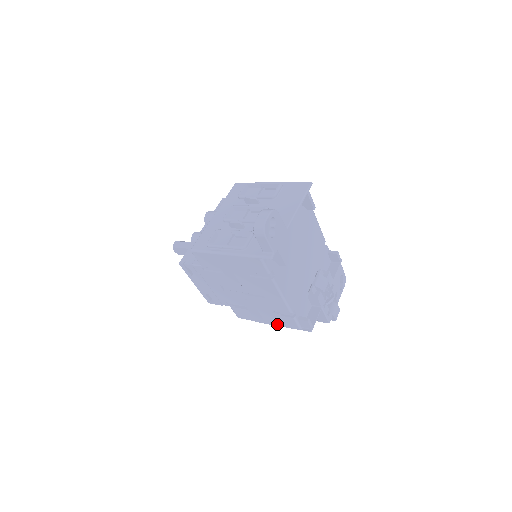
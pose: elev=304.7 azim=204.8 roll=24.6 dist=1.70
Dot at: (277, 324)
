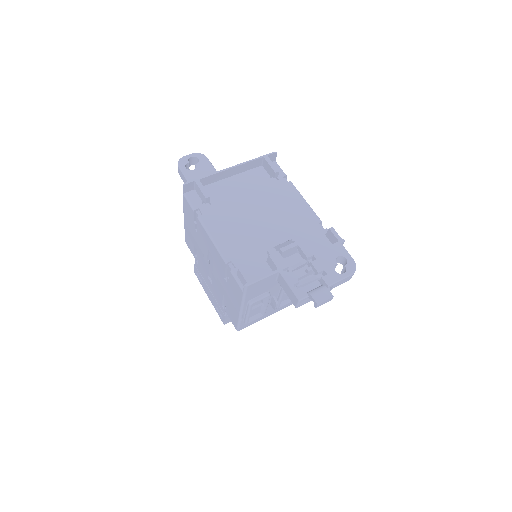
Dot at: (239, 303)
